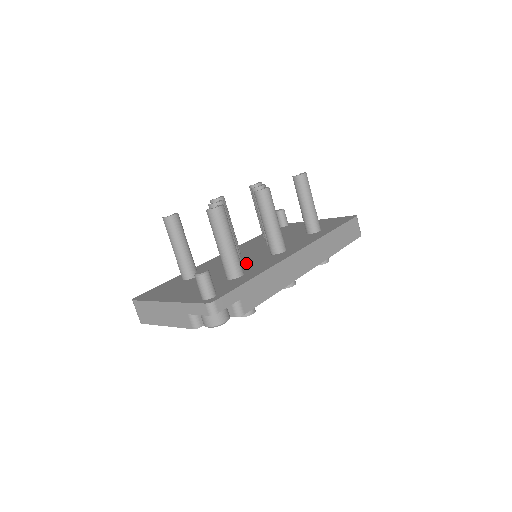
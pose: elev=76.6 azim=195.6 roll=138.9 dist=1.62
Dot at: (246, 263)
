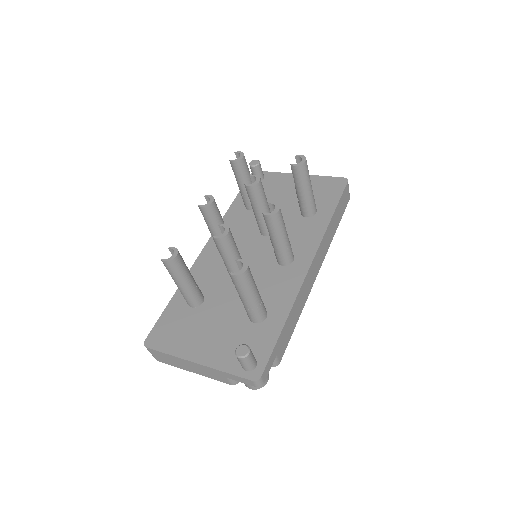
Dot at: (256, 281)
